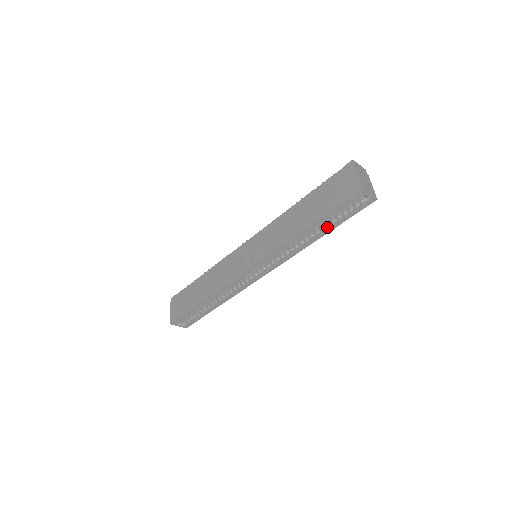
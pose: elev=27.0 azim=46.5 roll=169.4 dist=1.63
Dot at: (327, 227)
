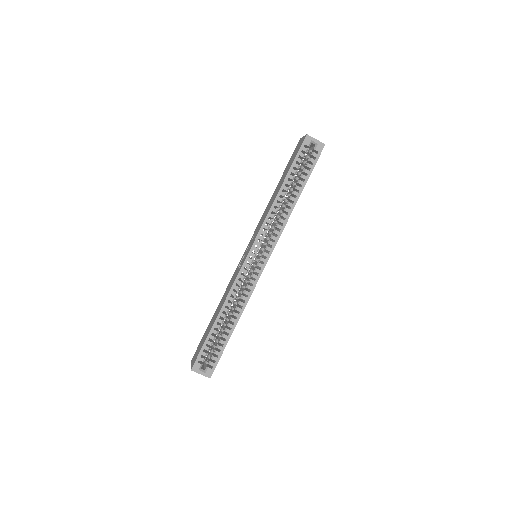
Dot at: (299, 187)
